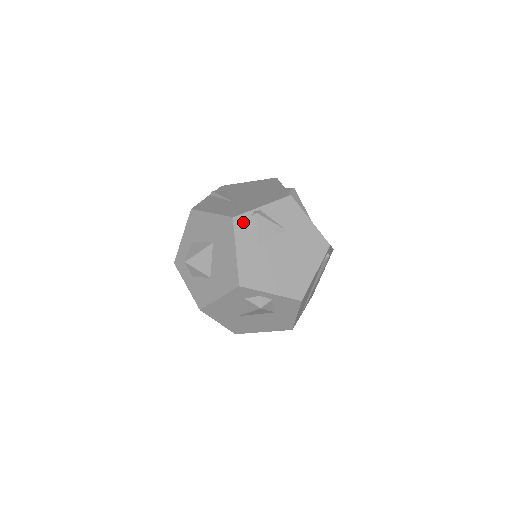
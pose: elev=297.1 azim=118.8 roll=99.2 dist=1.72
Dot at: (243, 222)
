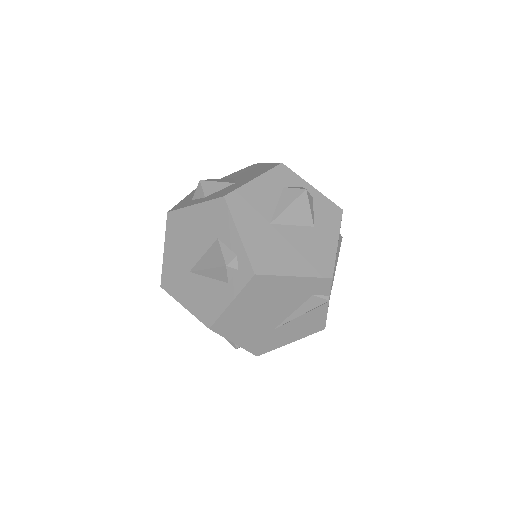
Dot at: occluded
